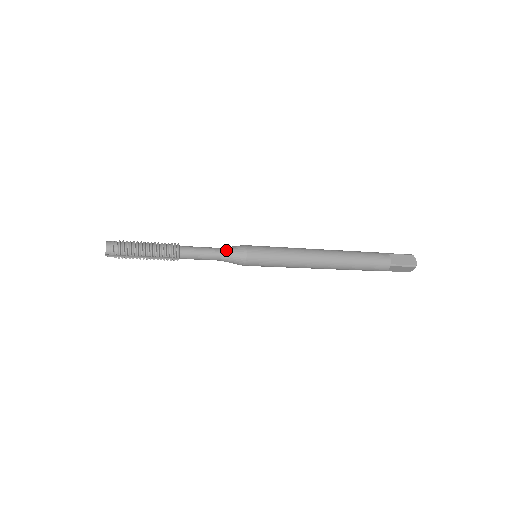
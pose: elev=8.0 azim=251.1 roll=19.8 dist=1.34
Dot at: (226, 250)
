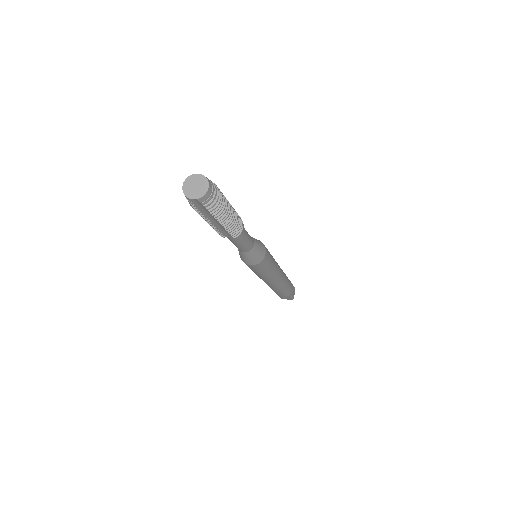
Dot at: (256, 244)
